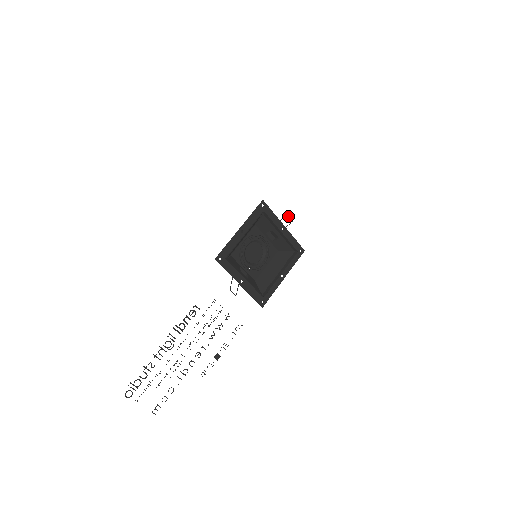
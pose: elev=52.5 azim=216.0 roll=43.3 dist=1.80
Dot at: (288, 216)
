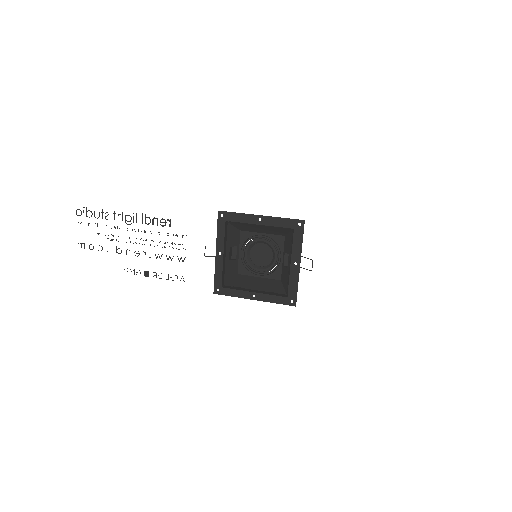
Dot at: occluded
